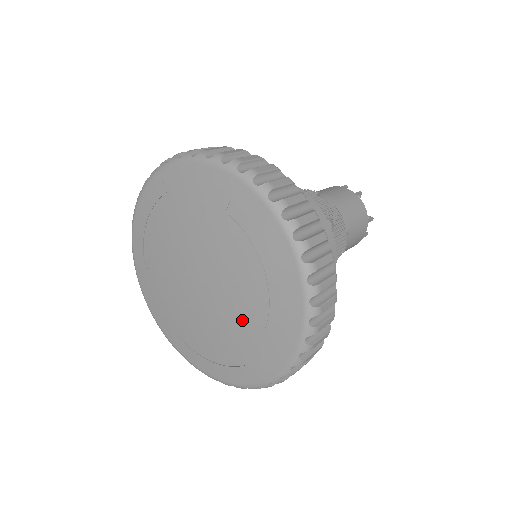
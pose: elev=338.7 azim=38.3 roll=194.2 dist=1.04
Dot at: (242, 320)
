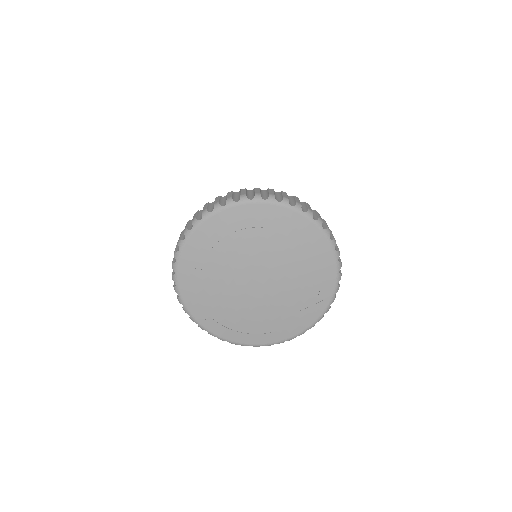
Dot at: (284, 305)
